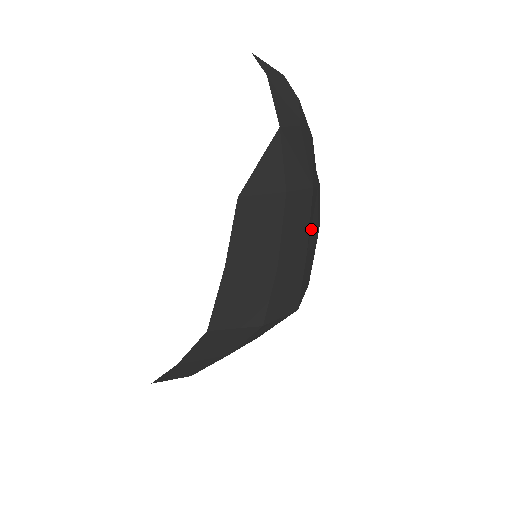
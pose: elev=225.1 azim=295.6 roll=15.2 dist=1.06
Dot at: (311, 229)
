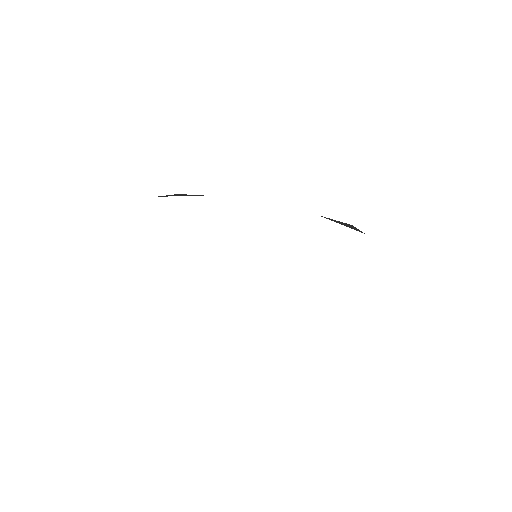
Dot at: occluded
